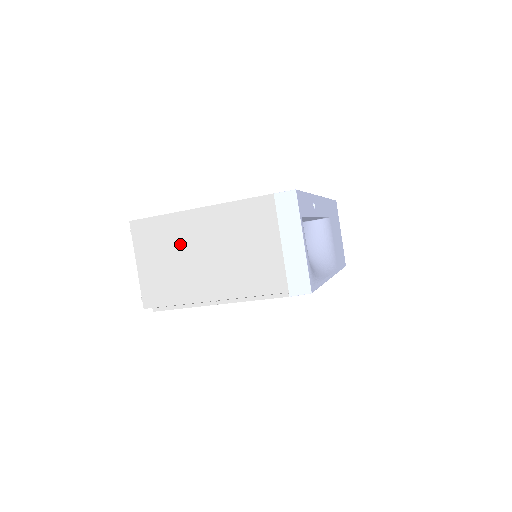
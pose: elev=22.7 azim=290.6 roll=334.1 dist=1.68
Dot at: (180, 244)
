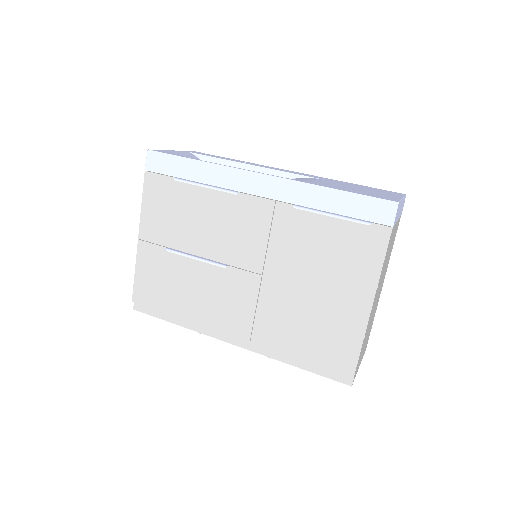
Dot at: occluded
